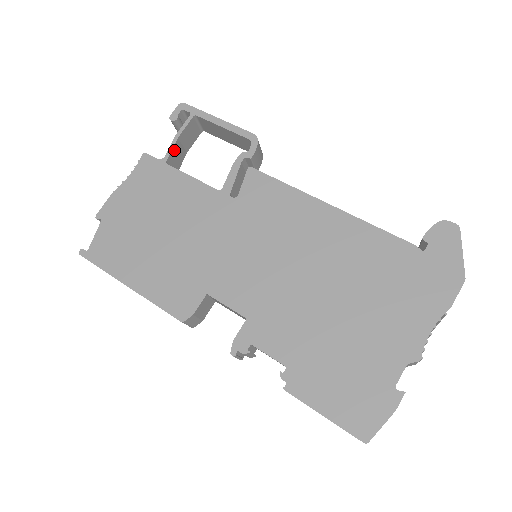
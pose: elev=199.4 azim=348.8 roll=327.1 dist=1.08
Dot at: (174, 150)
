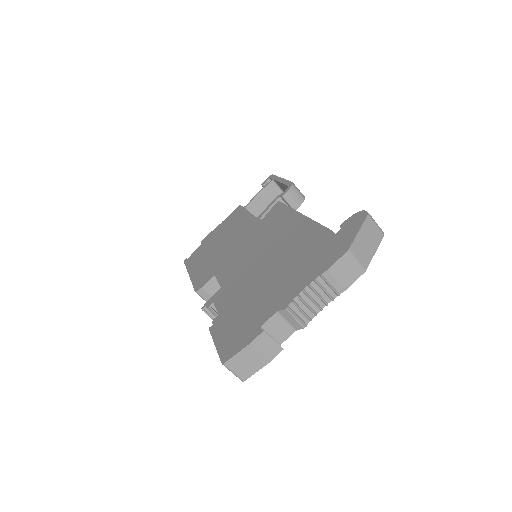
Dot at: (254, 201)
